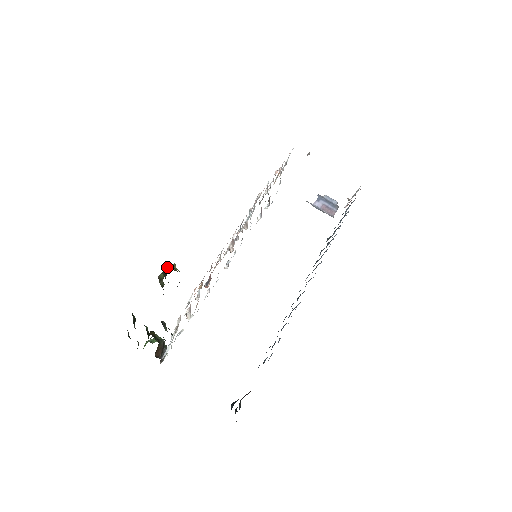
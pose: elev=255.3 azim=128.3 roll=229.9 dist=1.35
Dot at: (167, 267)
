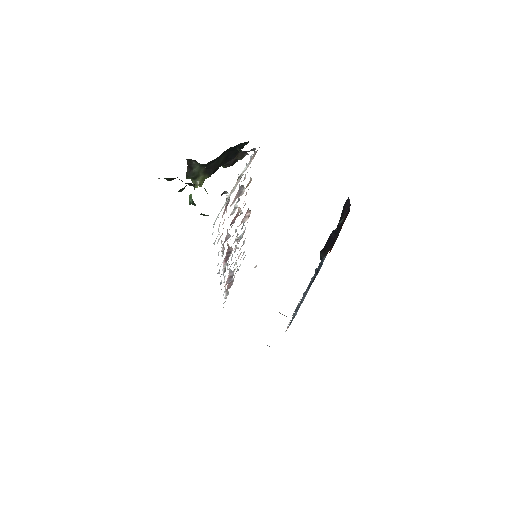
Dot at: occluded
